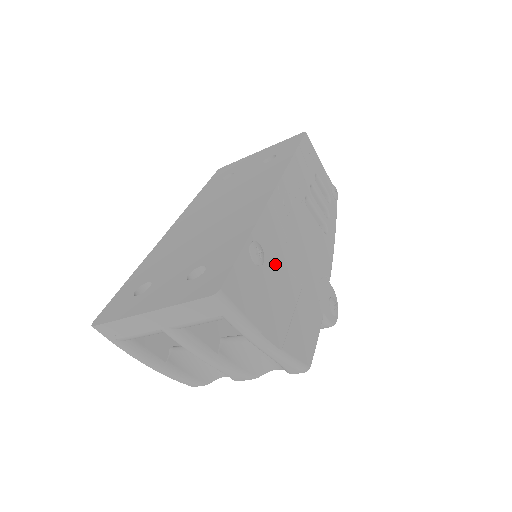
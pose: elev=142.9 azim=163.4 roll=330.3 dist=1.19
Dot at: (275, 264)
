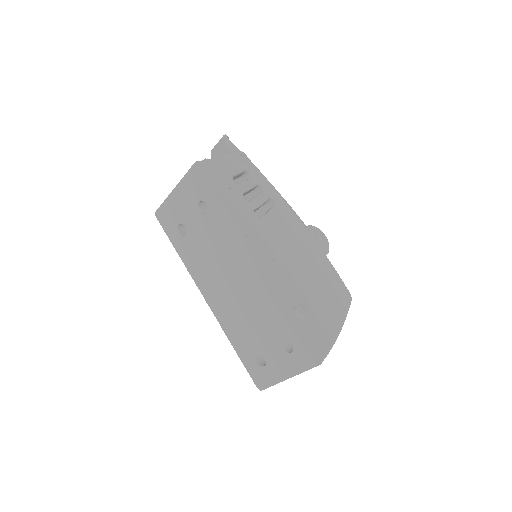
Dot at: (304, 294)
